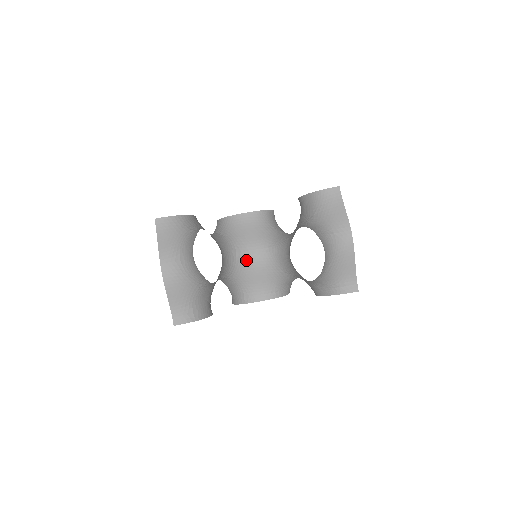
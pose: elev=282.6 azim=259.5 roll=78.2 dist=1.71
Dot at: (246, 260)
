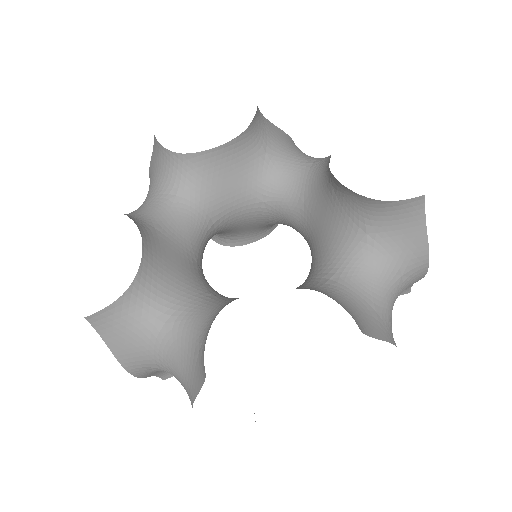
Dot at: (229, 223)
